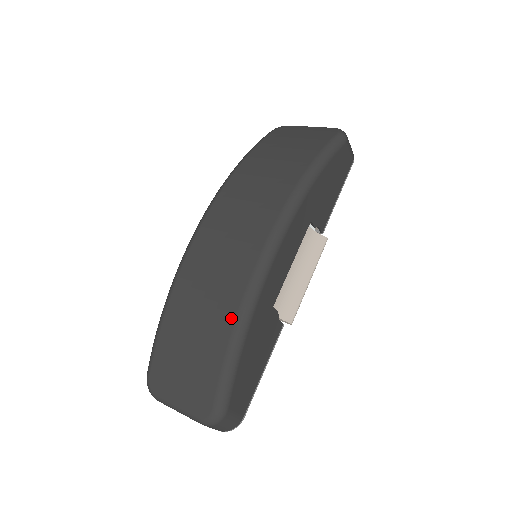
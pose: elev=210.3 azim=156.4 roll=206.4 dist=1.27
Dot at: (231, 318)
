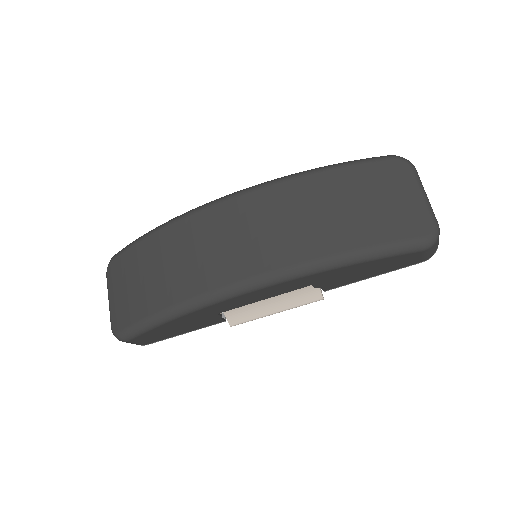
Dot at: (170, 301)
